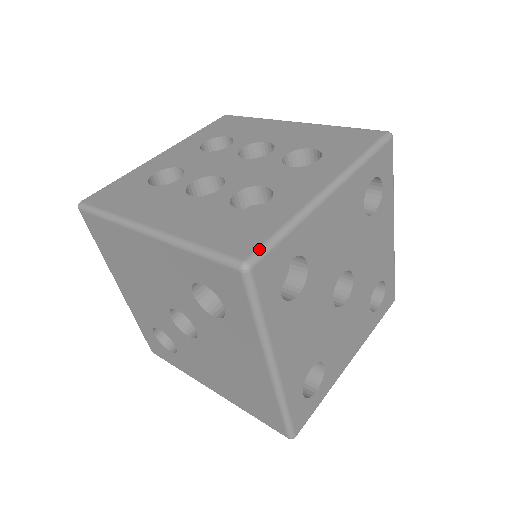
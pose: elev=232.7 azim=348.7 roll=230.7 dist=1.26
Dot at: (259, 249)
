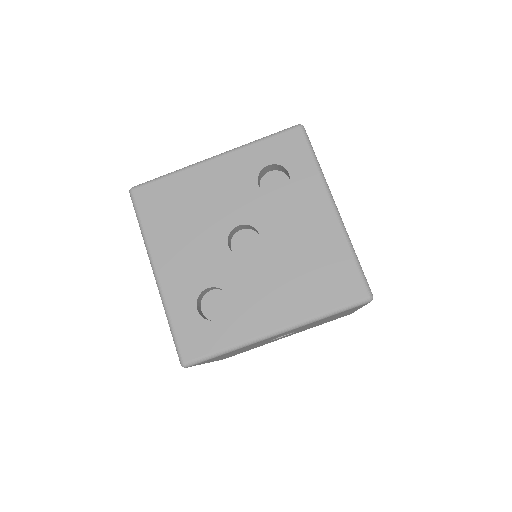
Dot at: occluded
